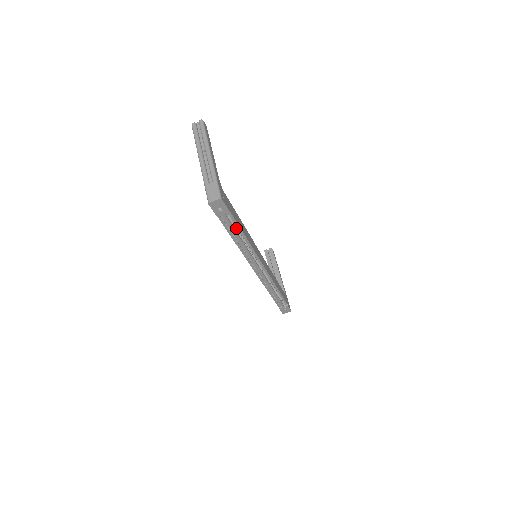
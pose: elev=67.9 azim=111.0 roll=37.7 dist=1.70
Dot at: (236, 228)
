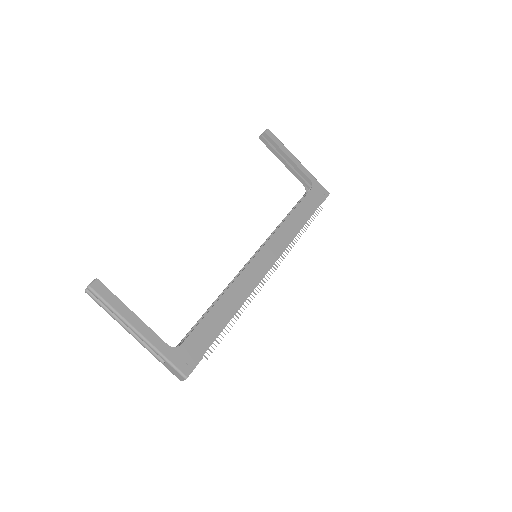
Dot at: occluded
